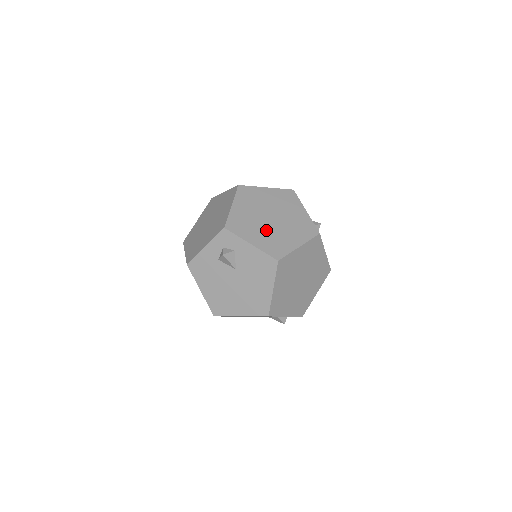
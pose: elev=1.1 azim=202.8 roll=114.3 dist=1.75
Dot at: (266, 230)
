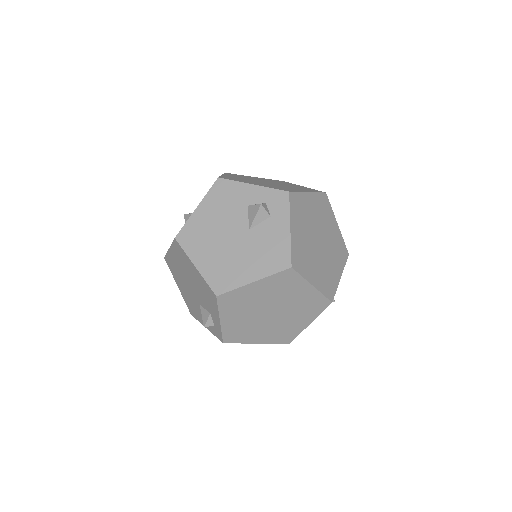
Dot at: (308, 240)
